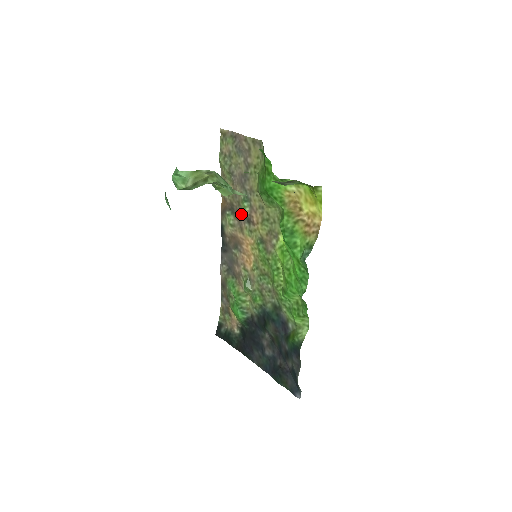
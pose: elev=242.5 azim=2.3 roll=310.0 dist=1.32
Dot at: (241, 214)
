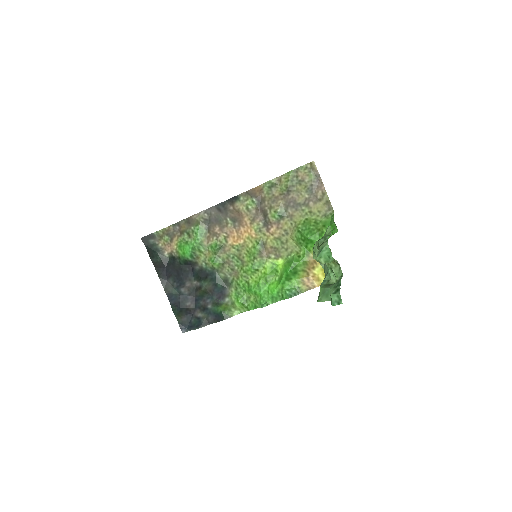
Dot at: (265, 214)
